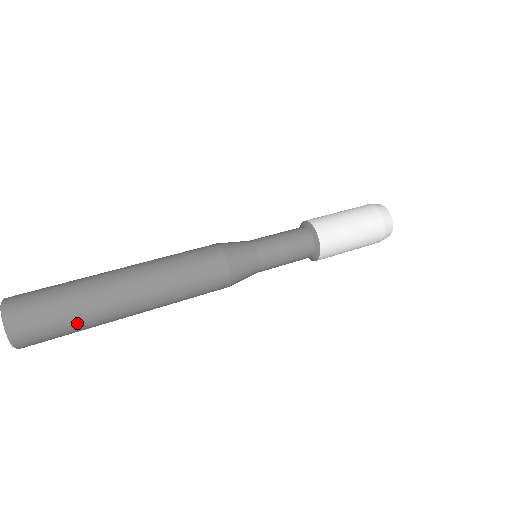
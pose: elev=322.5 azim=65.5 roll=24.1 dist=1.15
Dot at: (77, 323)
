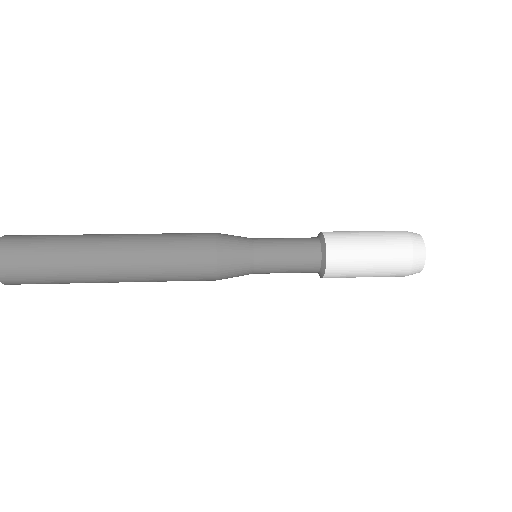
Dot at: (56, 273)
